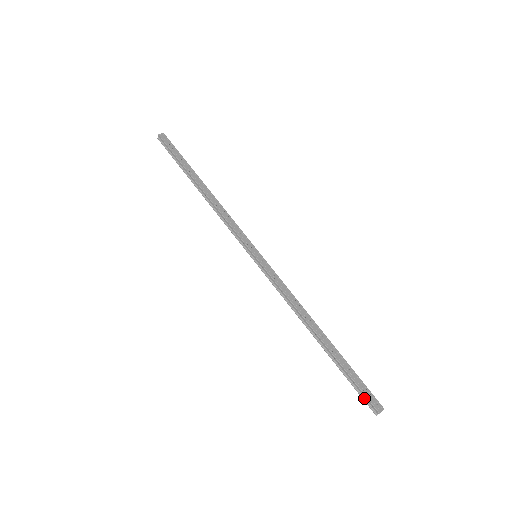
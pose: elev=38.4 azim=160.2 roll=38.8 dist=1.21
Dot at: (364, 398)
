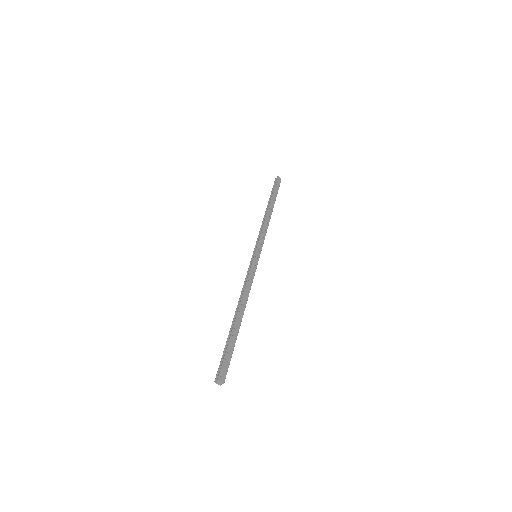
Dot at: (220, 366)
